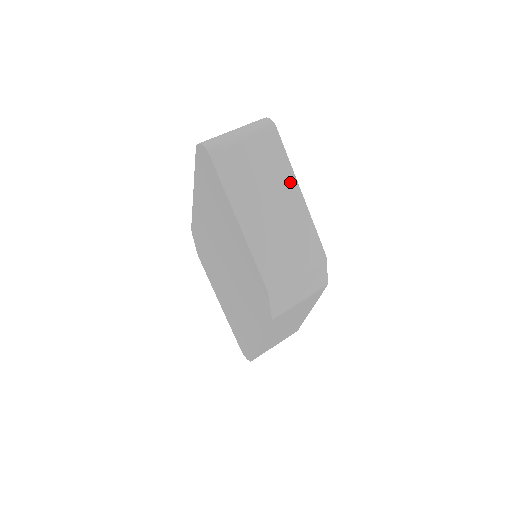
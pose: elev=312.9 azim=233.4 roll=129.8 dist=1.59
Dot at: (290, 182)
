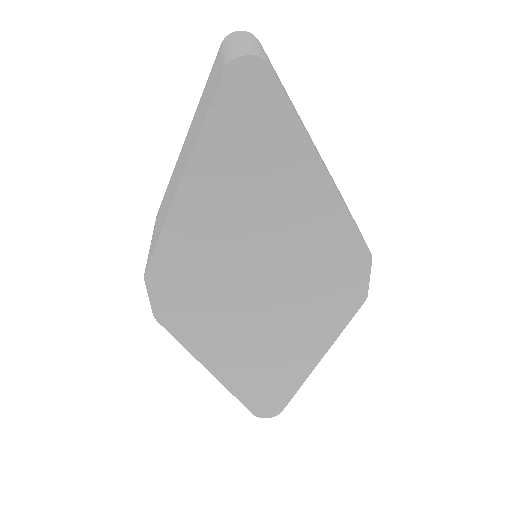
Dot at: occluded
